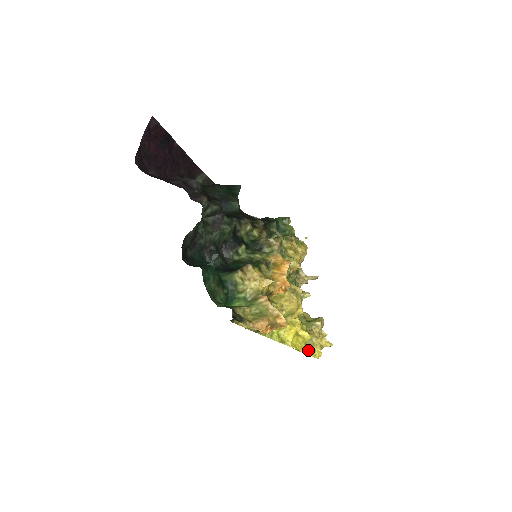
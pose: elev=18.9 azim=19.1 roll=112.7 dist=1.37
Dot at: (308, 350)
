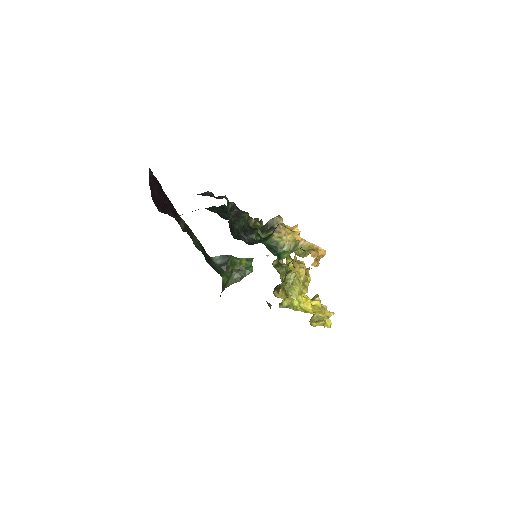
Dot at: (321, 322)
